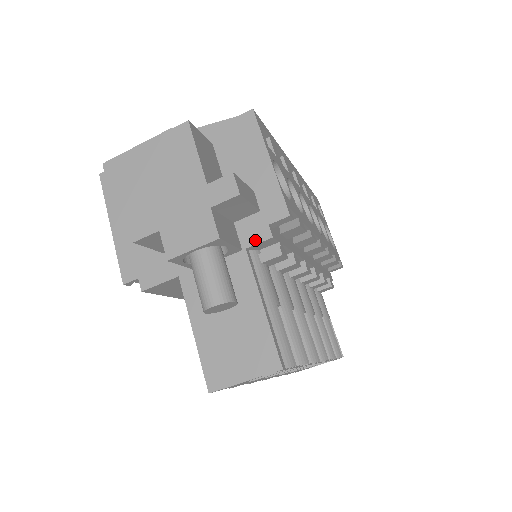
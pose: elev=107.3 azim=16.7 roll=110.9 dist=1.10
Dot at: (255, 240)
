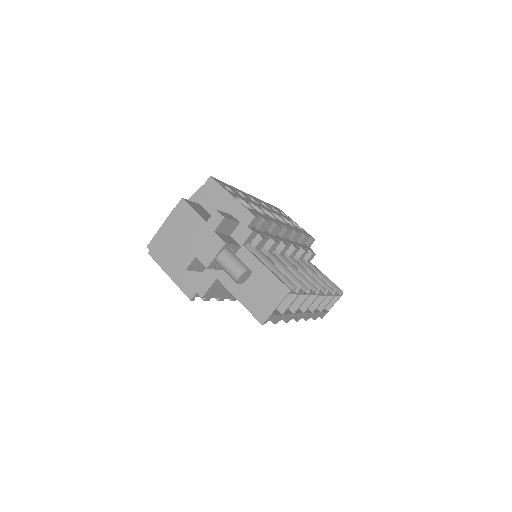
Dot at: (245, 238)
